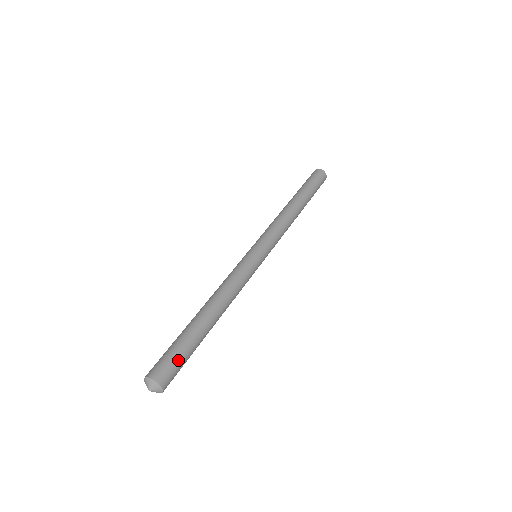
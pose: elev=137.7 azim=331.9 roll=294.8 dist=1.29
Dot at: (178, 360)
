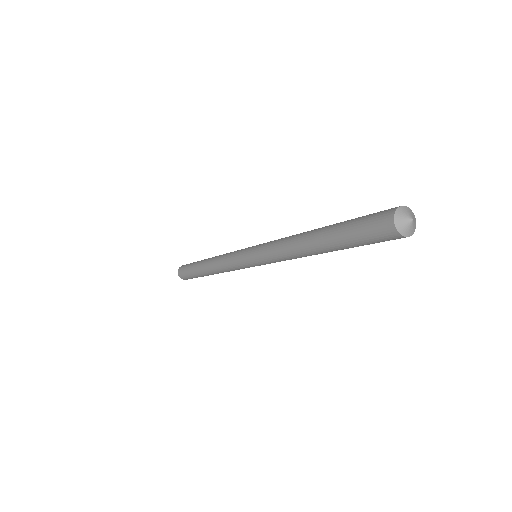
Dot at: occluded
